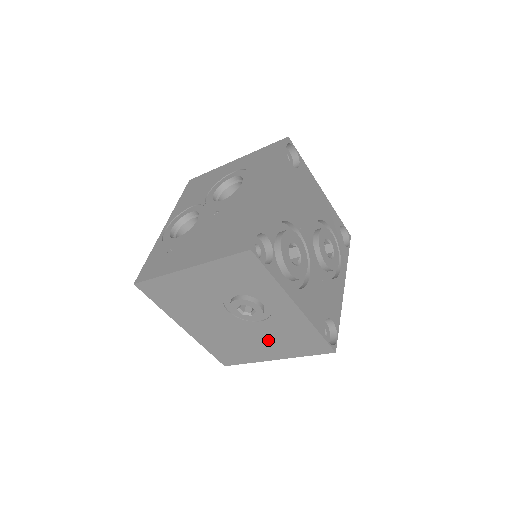
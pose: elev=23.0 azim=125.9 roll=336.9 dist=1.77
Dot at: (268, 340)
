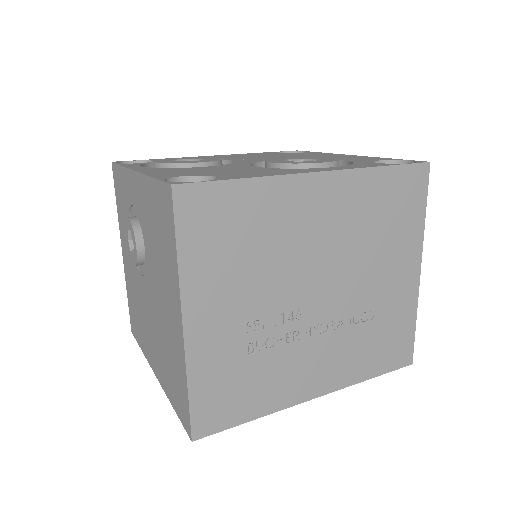
Dot at: (161, 281)
